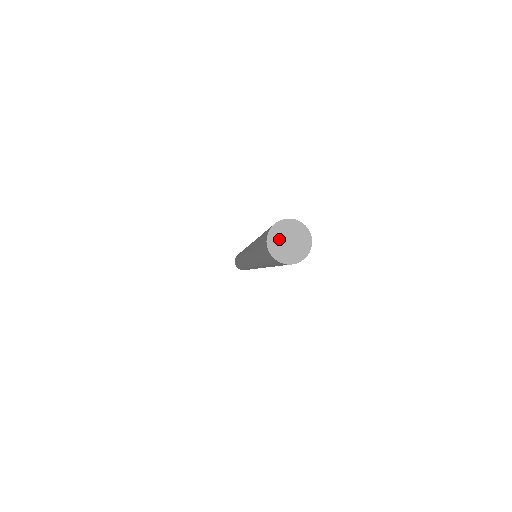
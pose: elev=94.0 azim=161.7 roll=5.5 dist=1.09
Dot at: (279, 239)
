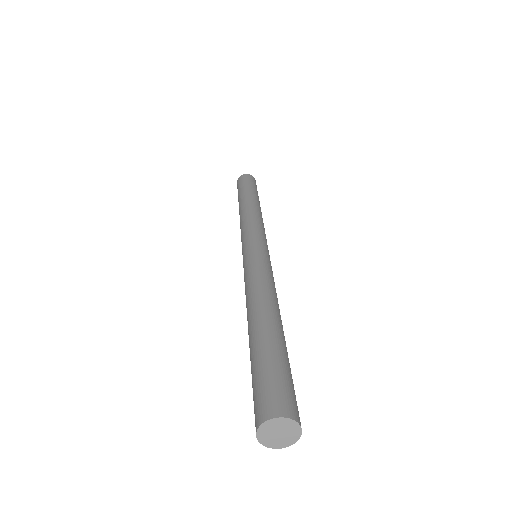
Dot at: (272, 429)
